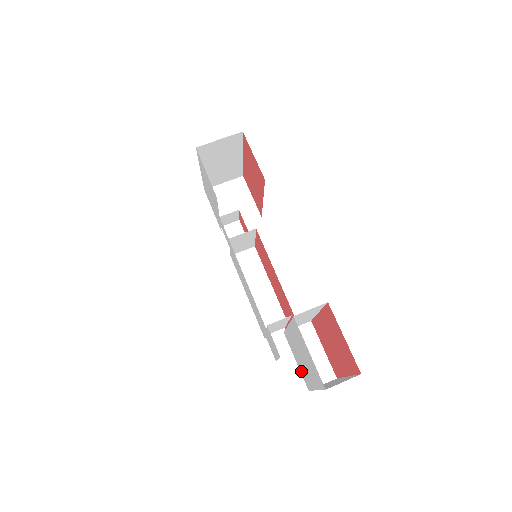
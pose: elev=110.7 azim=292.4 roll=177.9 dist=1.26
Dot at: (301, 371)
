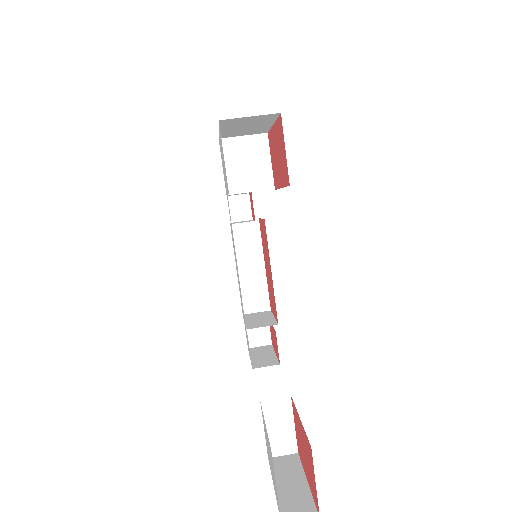
Dot at: (266, 444)
